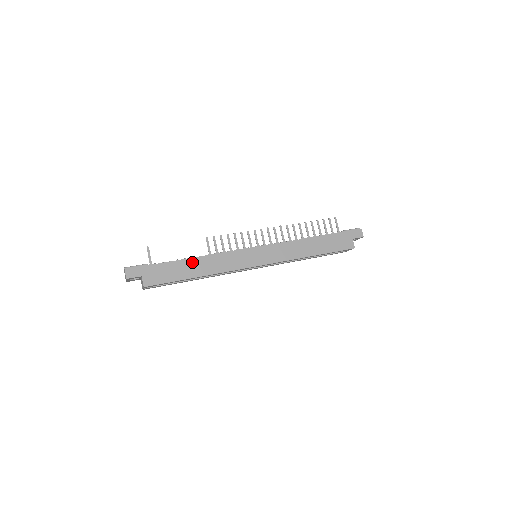
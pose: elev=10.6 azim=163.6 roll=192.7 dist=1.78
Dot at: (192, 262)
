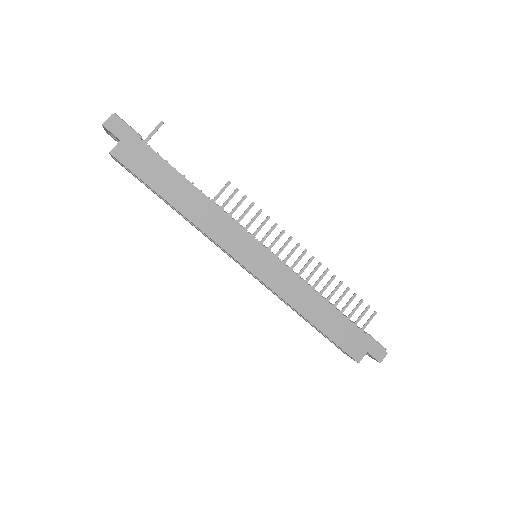
Dot at: (186, 186)
